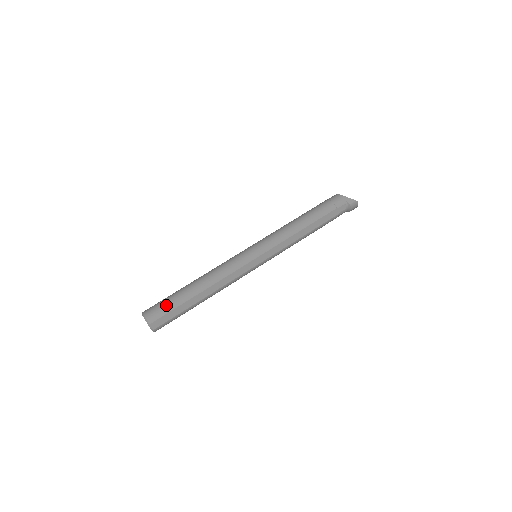
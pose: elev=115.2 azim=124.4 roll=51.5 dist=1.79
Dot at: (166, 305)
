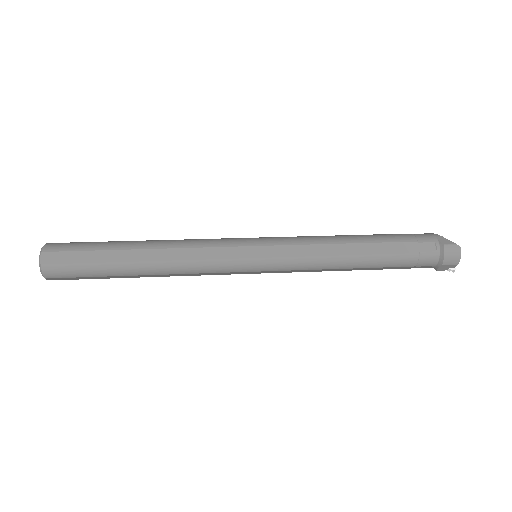
Dot at: (83, 243)
